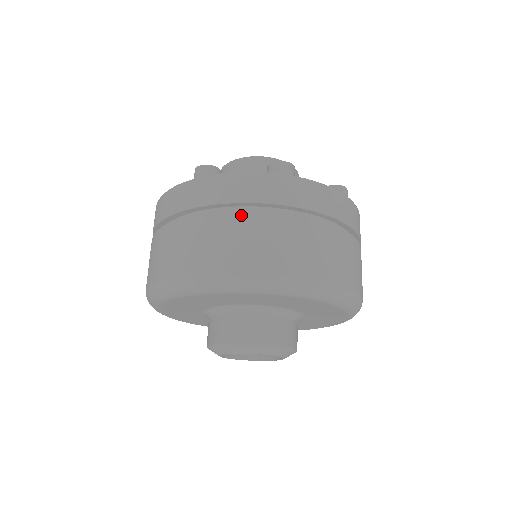
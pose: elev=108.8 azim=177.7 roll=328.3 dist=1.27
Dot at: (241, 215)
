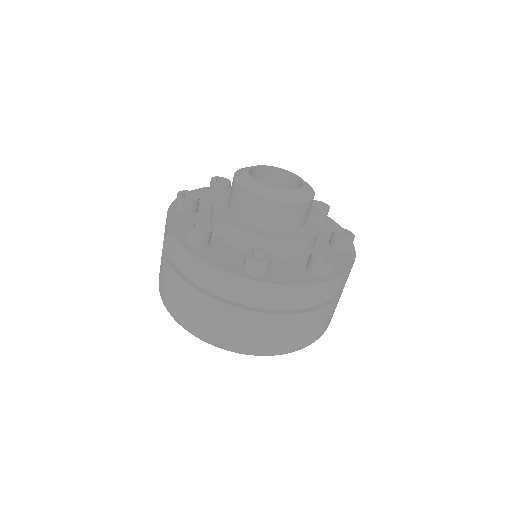
Dot at: (209, 301)
